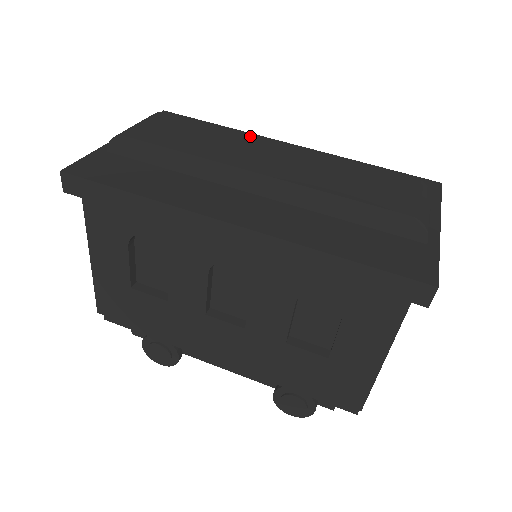
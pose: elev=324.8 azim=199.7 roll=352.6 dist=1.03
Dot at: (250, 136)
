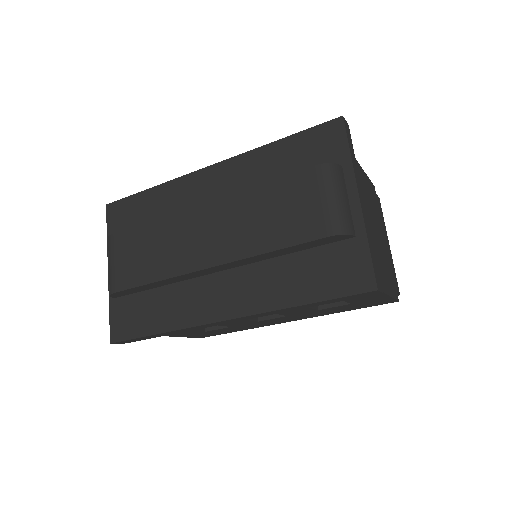
Dot at: (178, 214)
